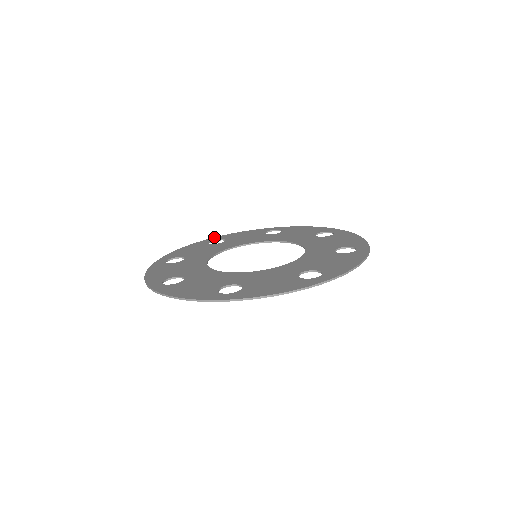
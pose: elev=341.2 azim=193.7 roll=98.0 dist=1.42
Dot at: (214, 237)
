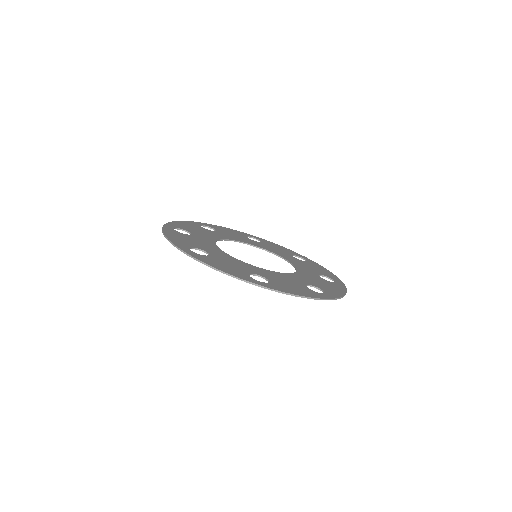
Dot at: (258, 237)
